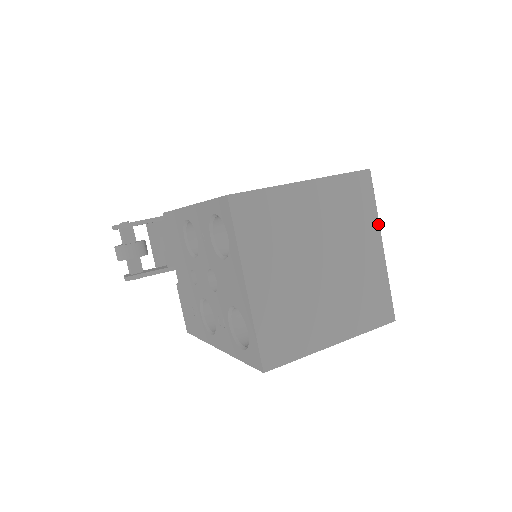
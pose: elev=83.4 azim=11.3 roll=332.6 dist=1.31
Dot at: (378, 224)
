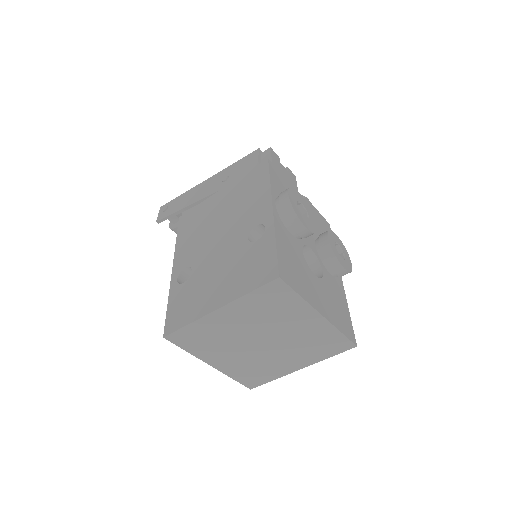
Dot at: (309, 305)
